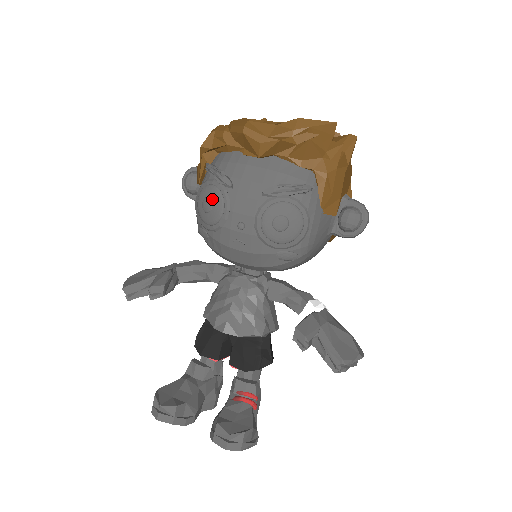
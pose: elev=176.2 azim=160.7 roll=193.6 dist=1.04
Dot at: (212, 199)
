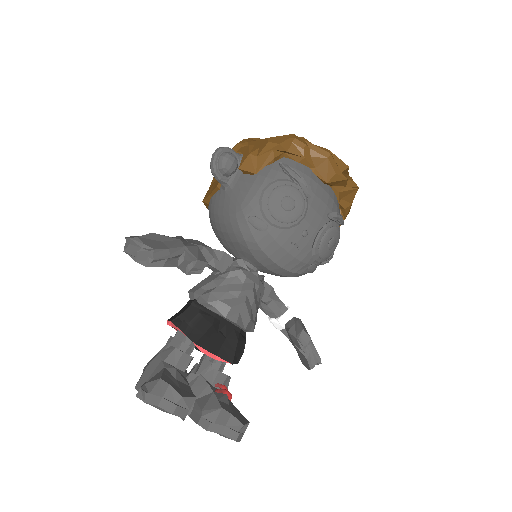
Dot at: (295, 201)
